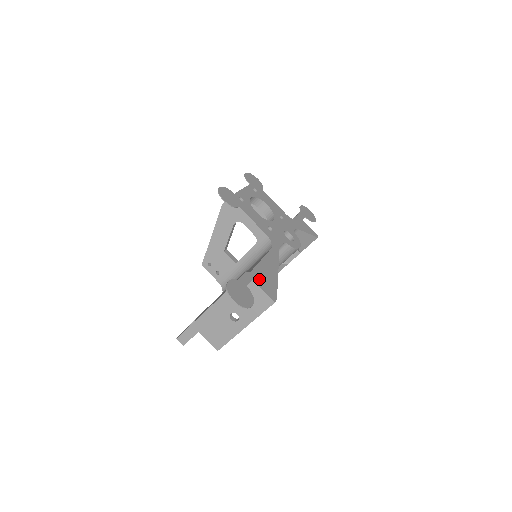
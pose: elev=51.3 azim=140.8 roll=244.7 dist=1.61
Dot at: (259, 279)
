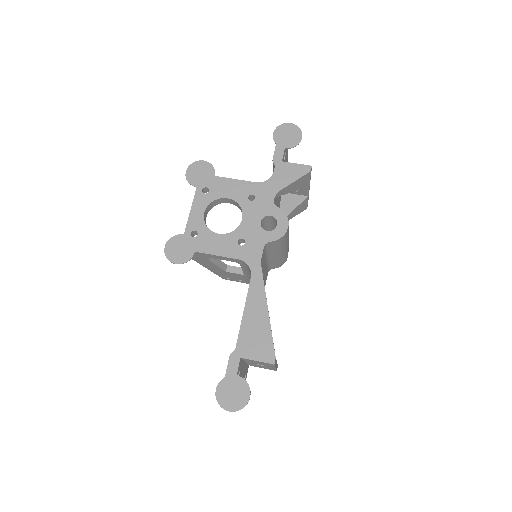
Dot at: (248, 348)
